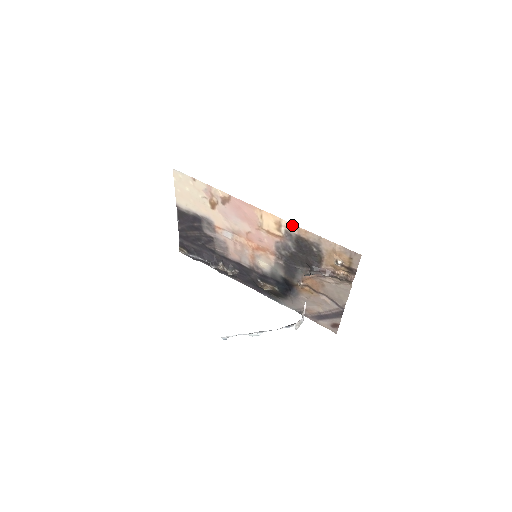
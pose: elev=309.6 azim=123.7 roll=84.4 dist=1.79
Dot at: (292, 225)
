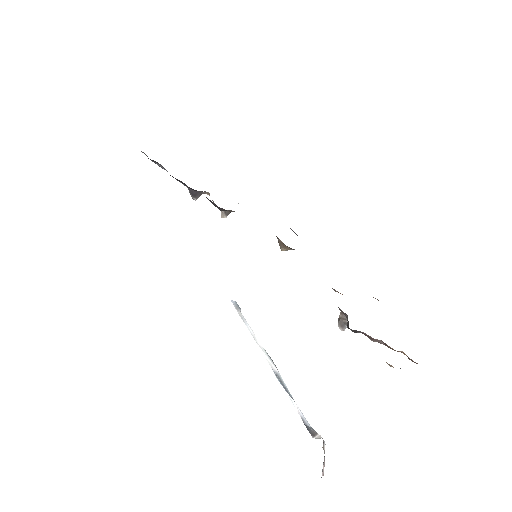
Dot at: occluded
